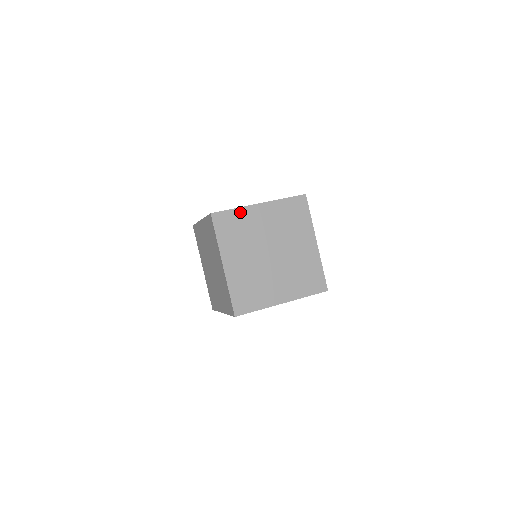
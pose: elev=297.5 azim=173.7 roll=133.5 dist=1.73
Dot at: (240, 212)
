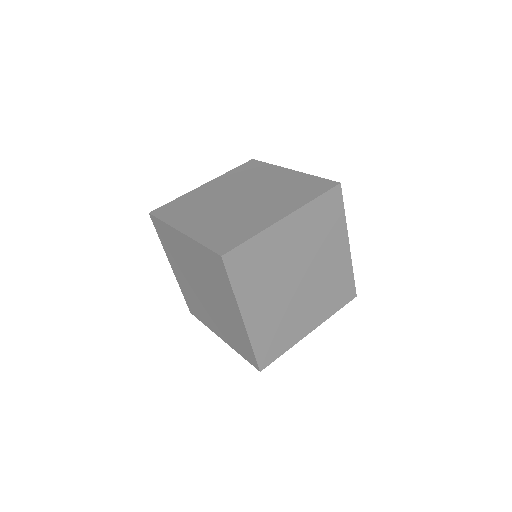
Dot at: (260, 239)
